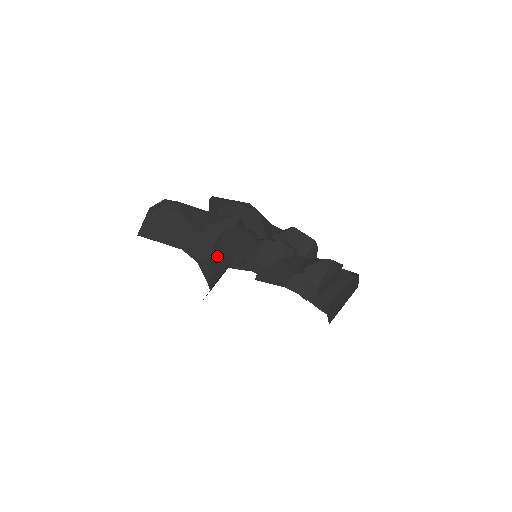
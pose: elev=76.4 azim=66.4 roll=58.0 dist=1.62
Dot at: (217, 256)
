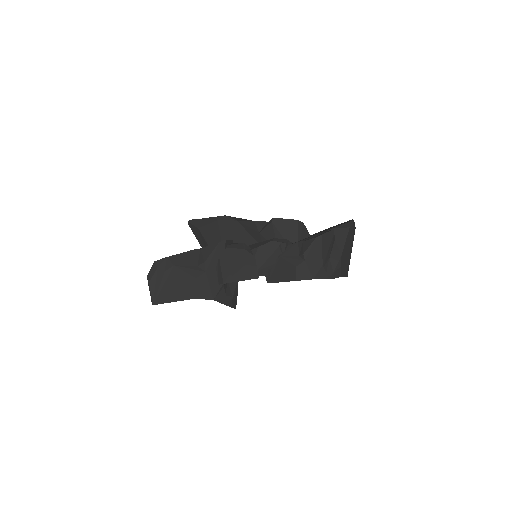
Dot at: occluded
